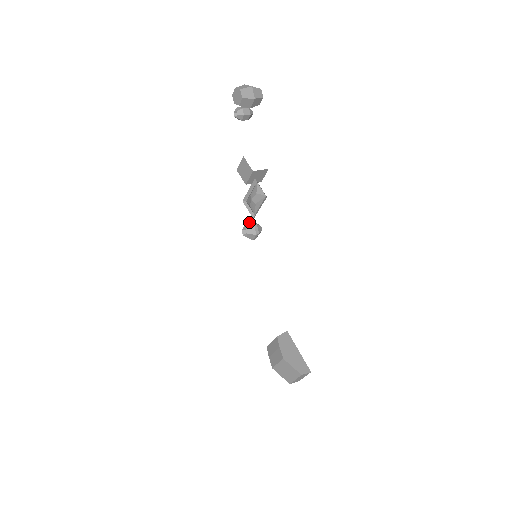
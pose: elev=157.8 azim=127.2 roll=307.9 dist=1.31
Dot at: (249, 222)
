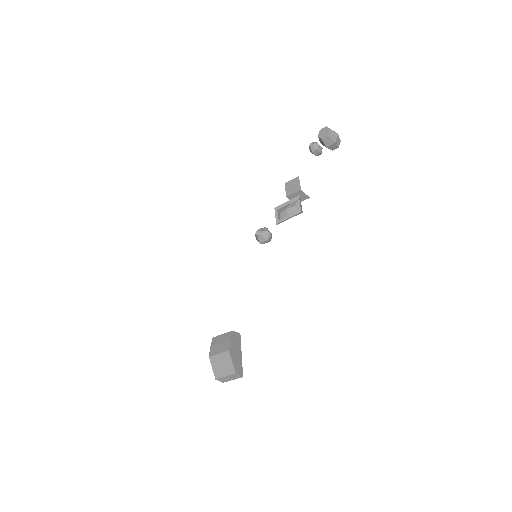
Dot at: (266, 228)
